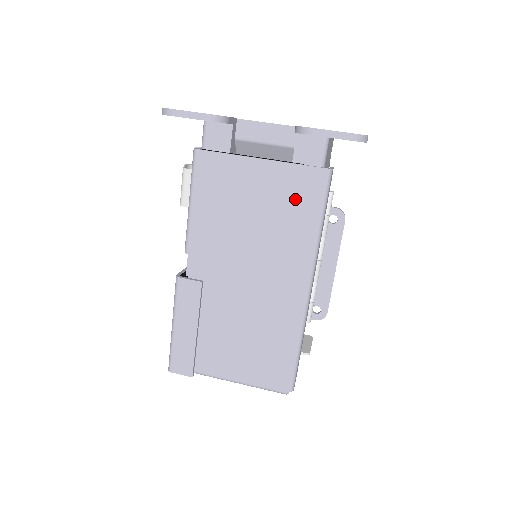
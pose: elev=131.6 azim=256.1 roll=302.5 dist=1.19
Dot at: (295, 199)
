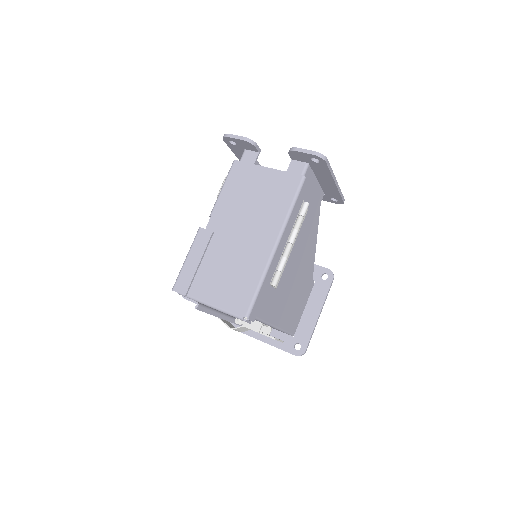
Dot at: (281, 190)
